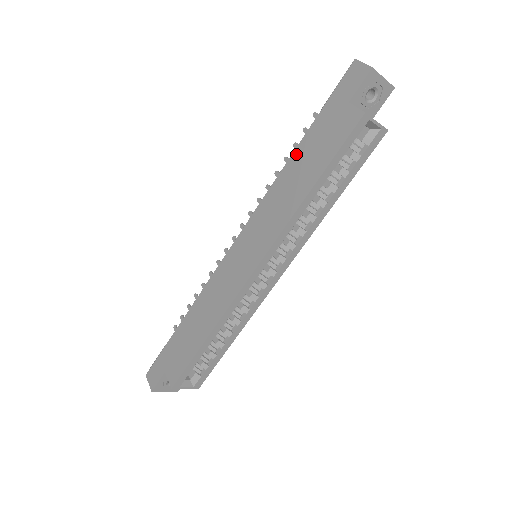
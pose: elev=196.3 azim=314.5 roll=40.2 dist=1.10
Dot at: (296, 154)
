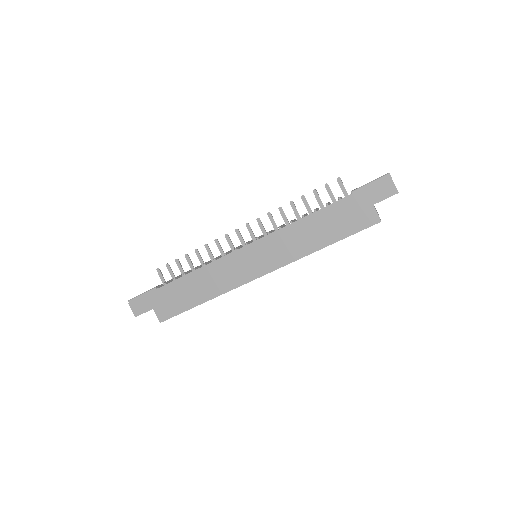
Dot at: (321, 213)
